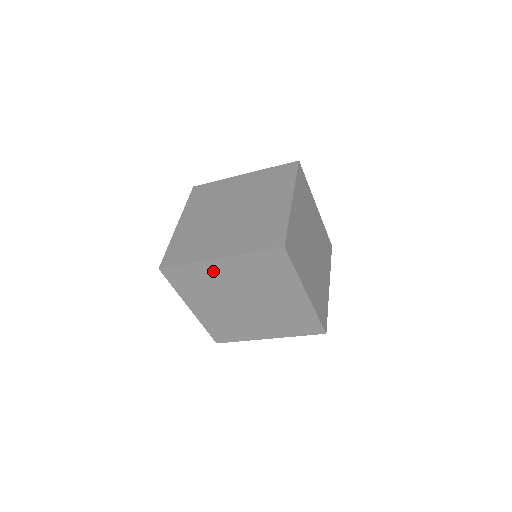
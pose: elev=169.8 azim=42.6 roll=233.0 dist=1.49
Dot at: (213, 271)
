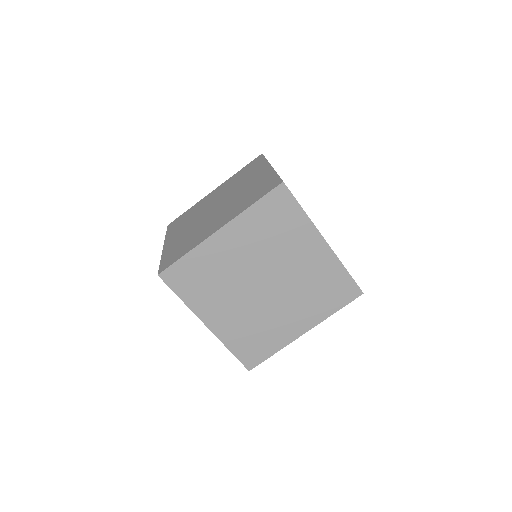
Dot at: (218, 251)
